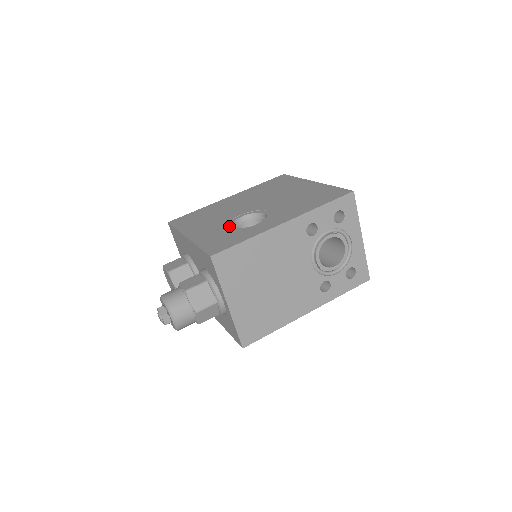
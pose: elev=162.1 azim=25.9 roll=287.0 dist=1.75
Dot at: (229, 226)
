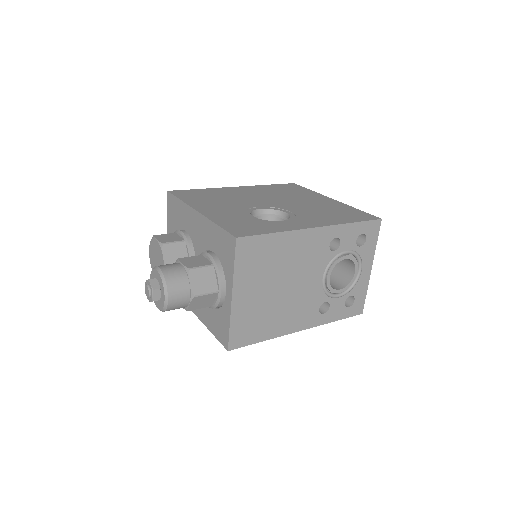
Dot at: (248, 214)
